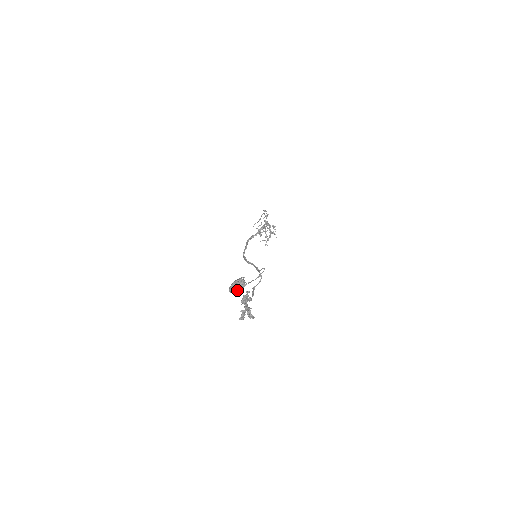
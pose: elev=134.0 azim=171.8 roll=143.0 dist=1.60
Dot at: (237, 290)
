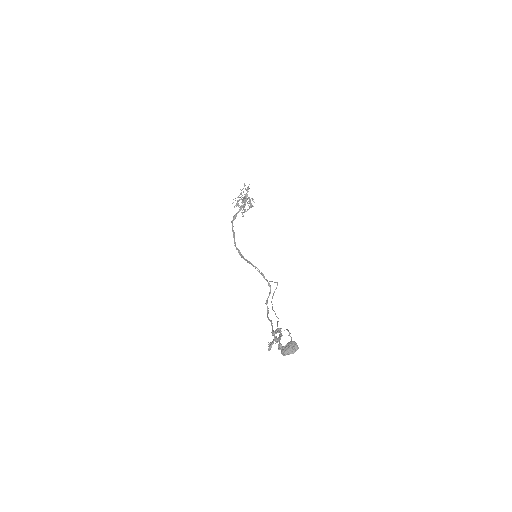
Dot at: occluded
